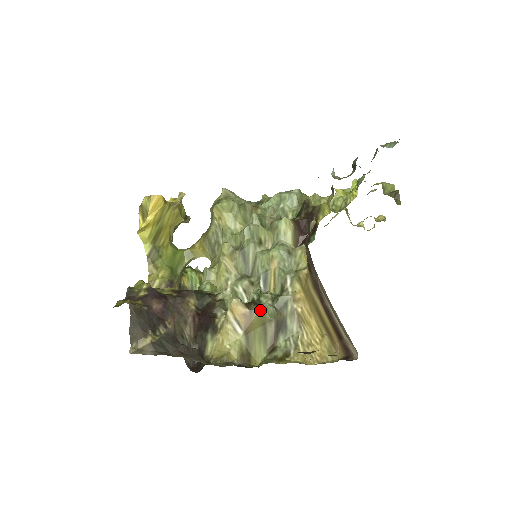
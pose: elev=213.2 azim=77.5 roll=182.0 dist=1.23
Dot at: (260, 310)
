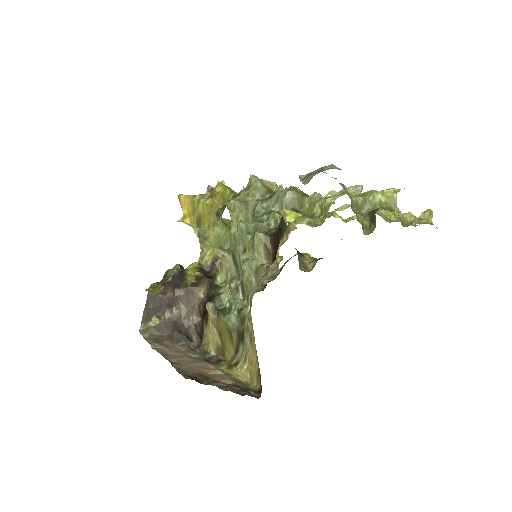
Dot at: (223, 319)
